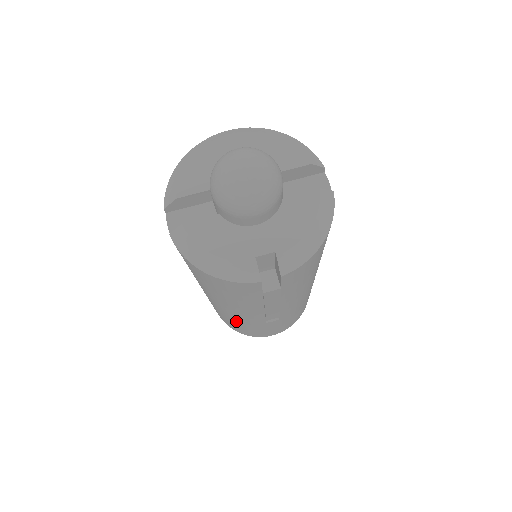
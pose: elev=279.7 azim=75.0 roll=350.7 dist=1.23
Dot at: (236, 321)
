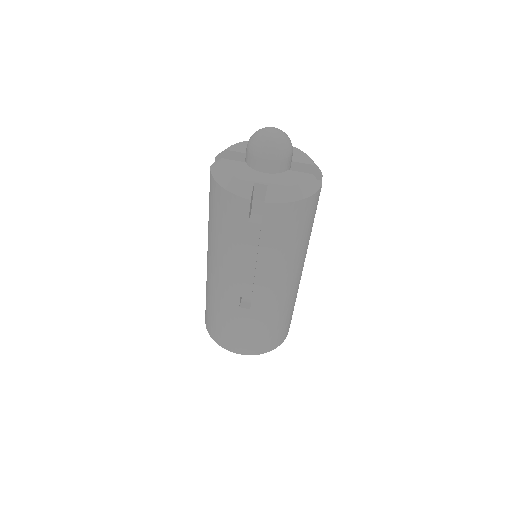
Dot at: (218, 301)
